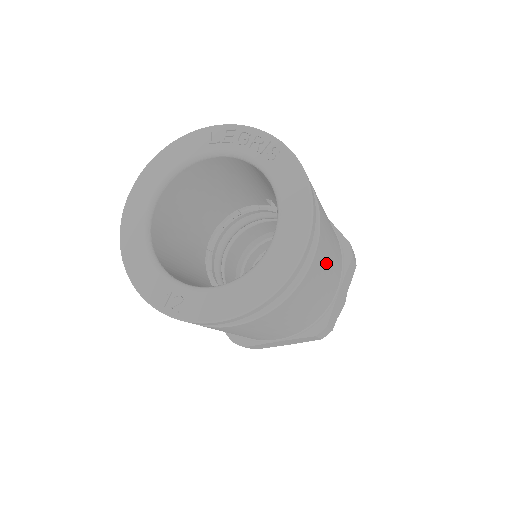
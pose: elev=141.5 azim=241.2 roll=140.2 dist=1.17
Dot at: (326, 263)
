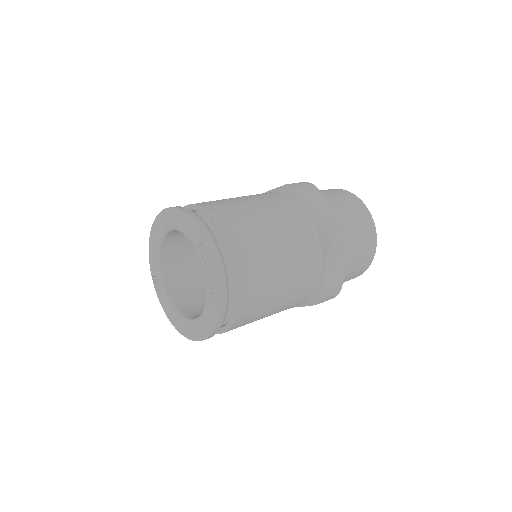
Dot at: occluded
